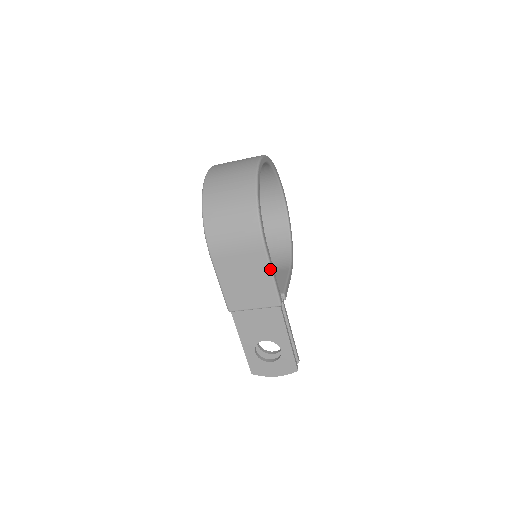
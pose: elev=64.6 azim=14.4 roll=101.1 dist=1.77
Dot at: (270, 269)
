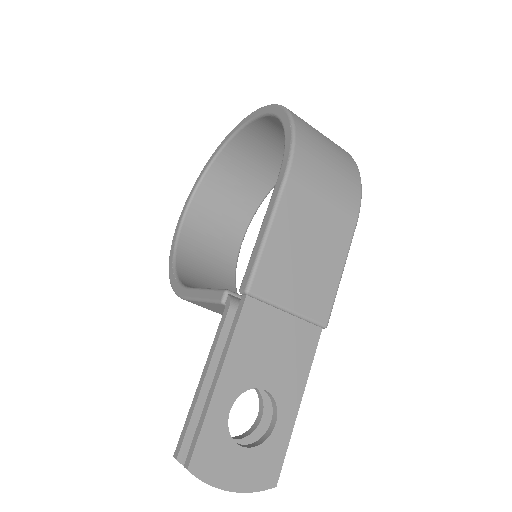
Dot at: (347, 256)
